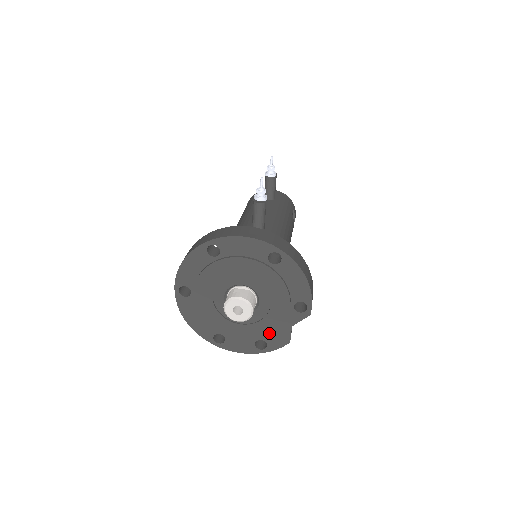
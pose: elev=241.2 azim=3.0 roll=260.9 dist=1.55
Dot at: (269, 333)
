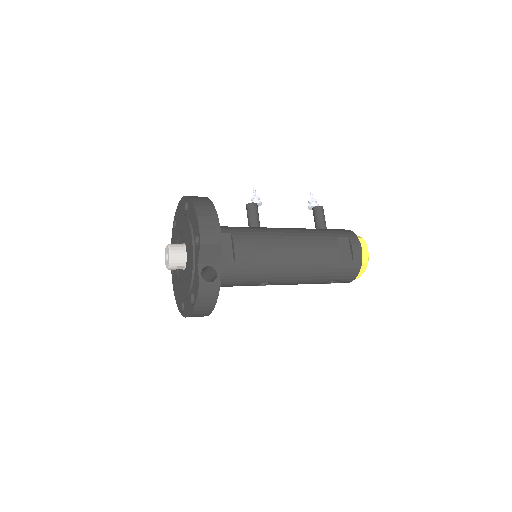
Dot at: (191, 280)
